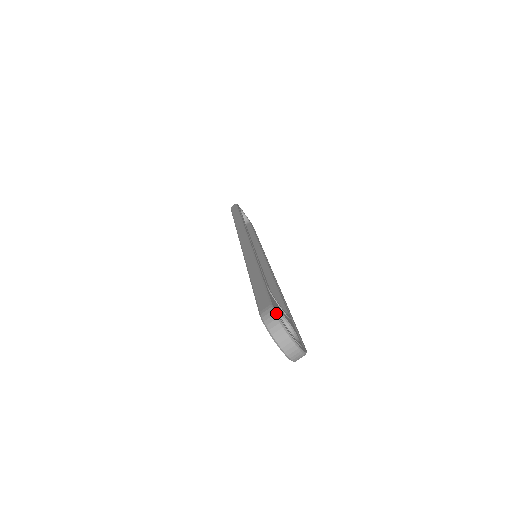
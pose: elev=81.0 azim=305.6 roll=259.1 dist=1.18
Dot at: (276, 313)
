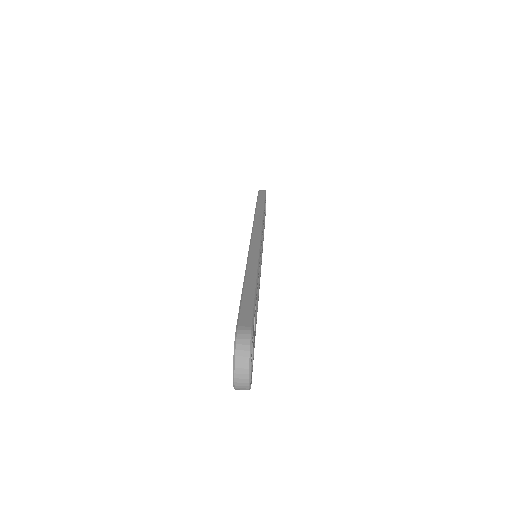
Dot at: (252, 339)
